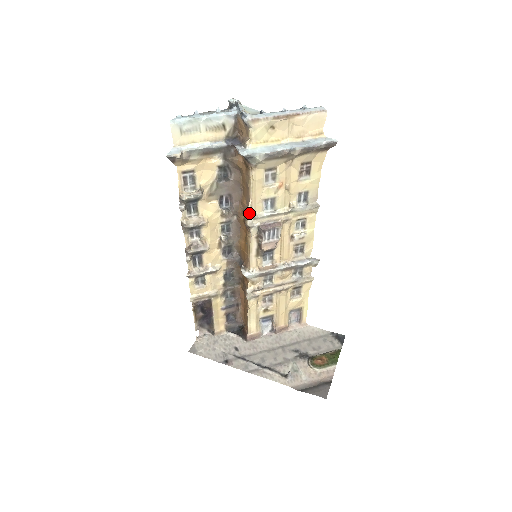
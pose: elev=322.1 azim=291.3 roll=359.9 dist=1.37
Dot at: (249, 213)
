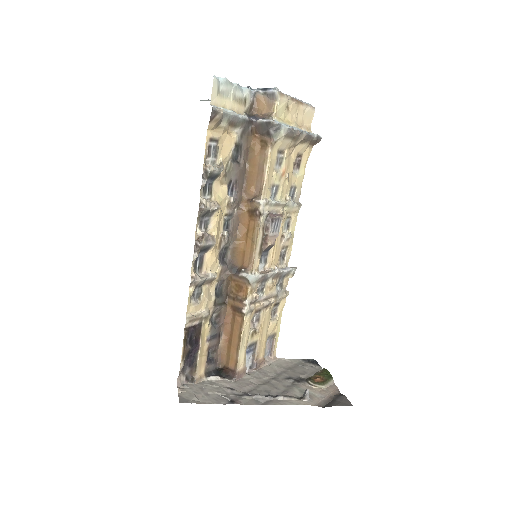
Dot at: (262, 197)
